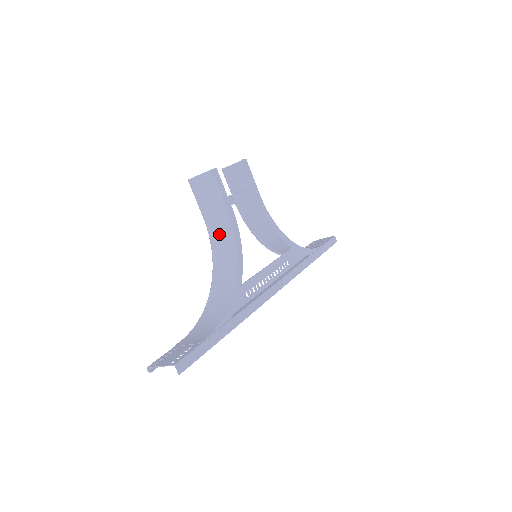
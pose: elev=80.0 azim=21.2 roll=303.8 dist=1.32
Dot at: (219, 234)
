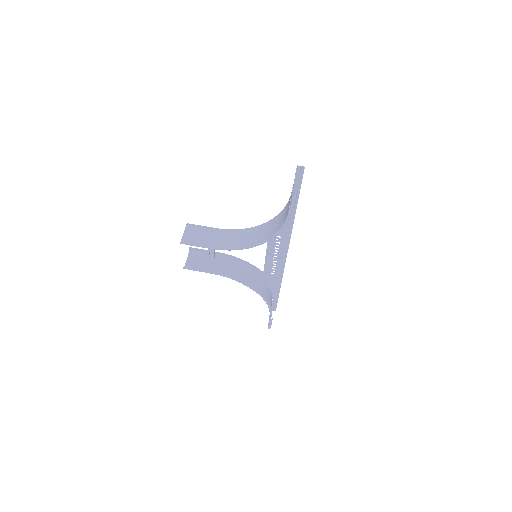
Dot at: (228, 240)
